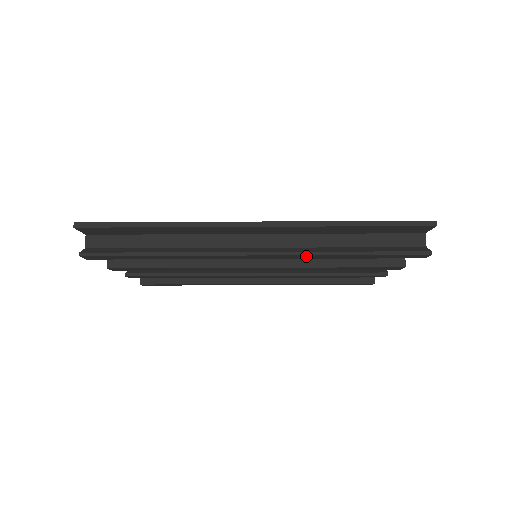
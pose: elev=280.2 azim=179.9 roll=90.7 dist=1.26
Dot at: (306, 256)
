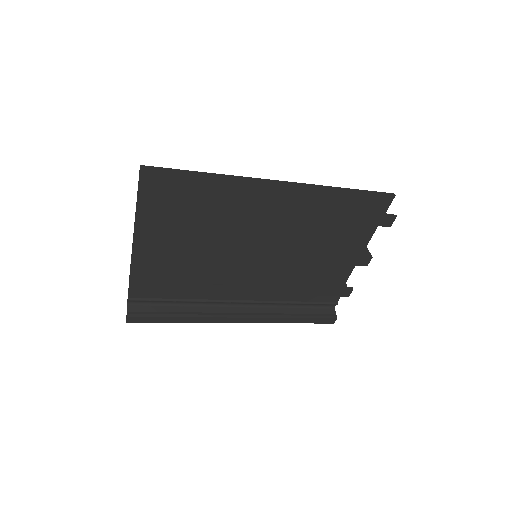
Dot at: (315, 213)
